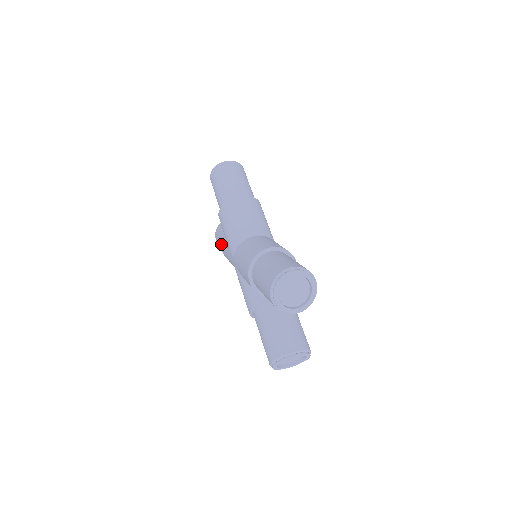
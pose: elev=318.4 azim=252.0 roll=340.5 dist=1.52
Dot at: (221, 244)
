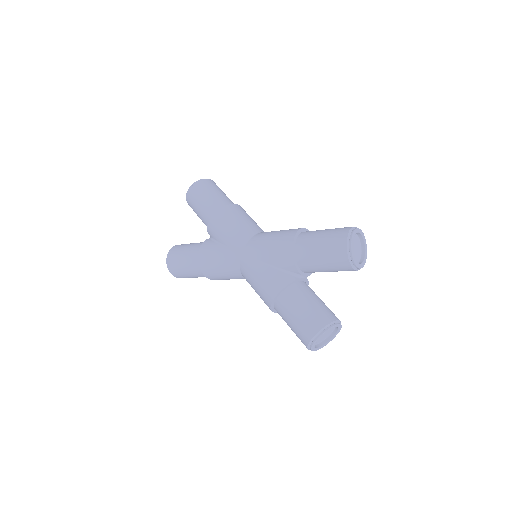
Dot at: (200, 252)
